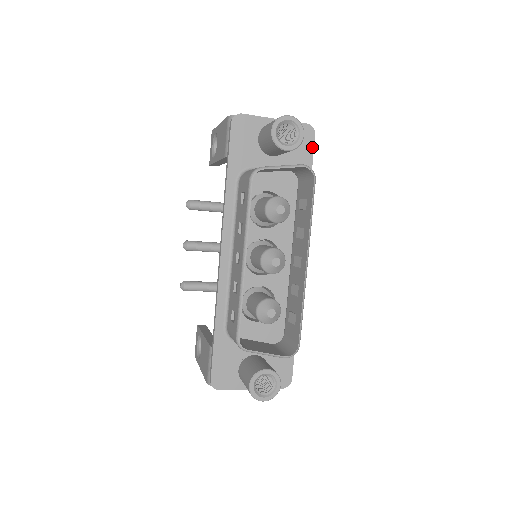
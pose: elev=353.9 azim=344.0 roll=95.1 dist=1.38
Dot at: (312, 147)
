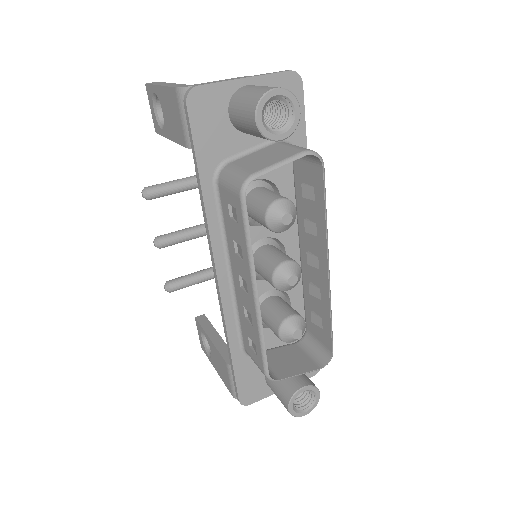
Dot at: (301, 102)
